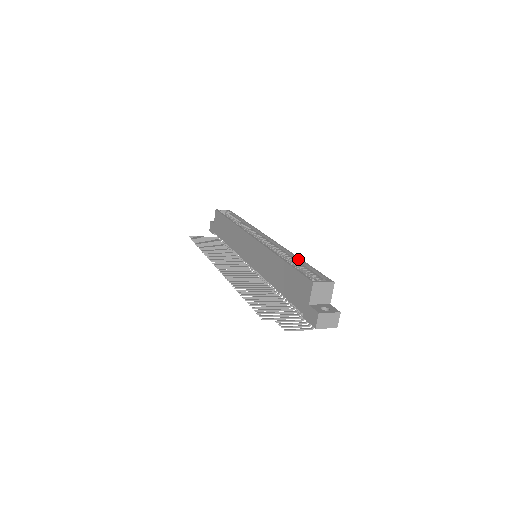
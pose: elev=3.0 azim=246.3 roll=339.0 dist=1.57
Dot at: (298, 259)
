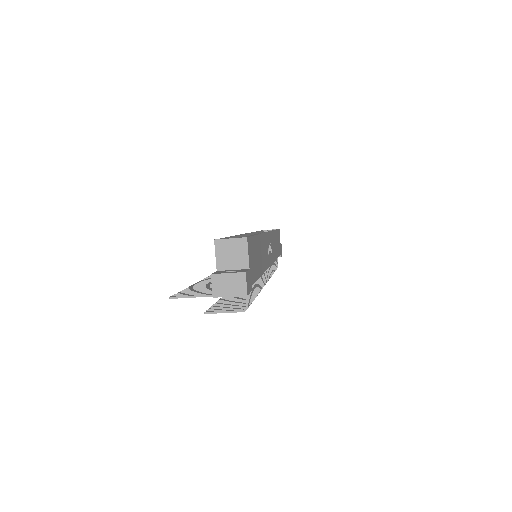
Dot at: occluded
